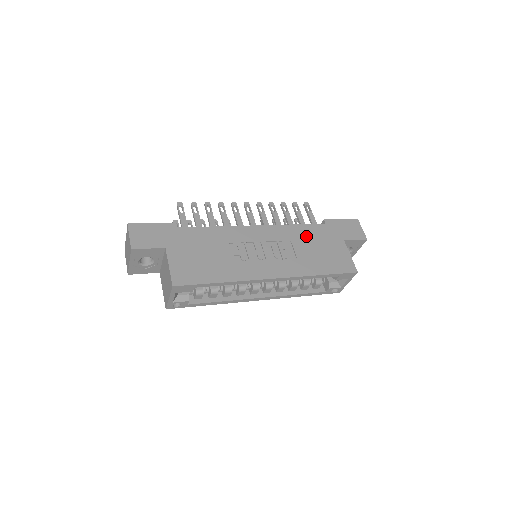
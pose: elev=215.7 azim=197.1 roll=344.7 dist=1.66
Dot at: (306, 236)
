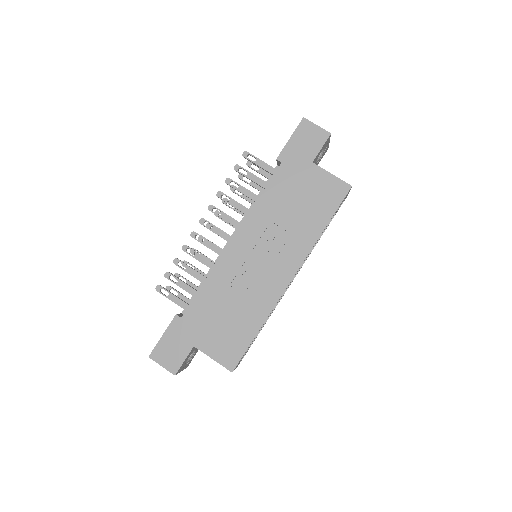
Dot at: (278, 200)
